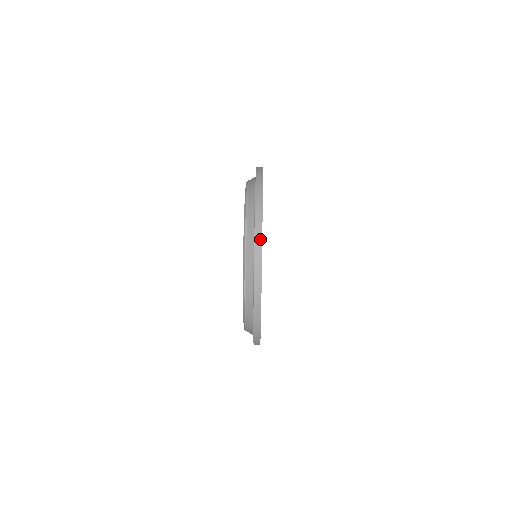
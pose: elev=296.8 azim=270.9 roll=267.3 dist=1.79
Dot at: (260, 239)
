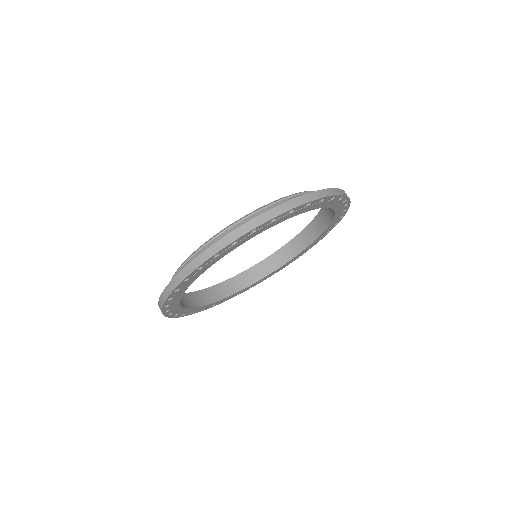
Dot at: (301, 203)
